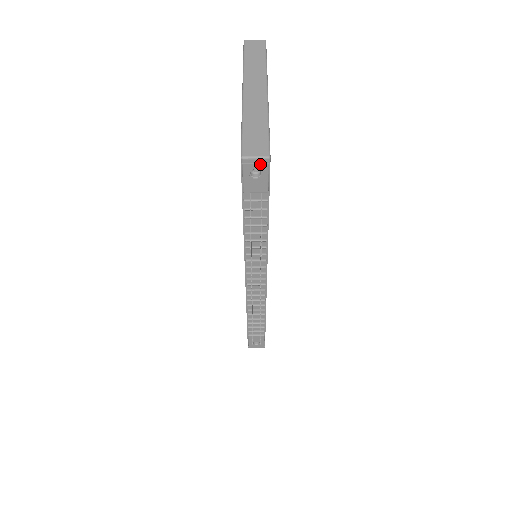
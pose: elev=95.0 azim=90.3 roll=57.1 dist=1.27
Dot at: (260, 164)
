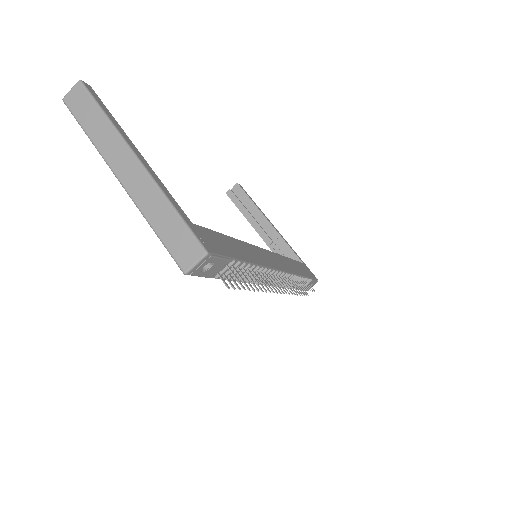
Dot at: (204, 262)
